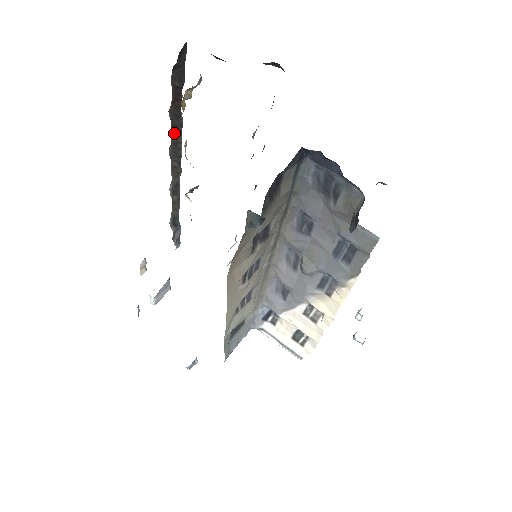
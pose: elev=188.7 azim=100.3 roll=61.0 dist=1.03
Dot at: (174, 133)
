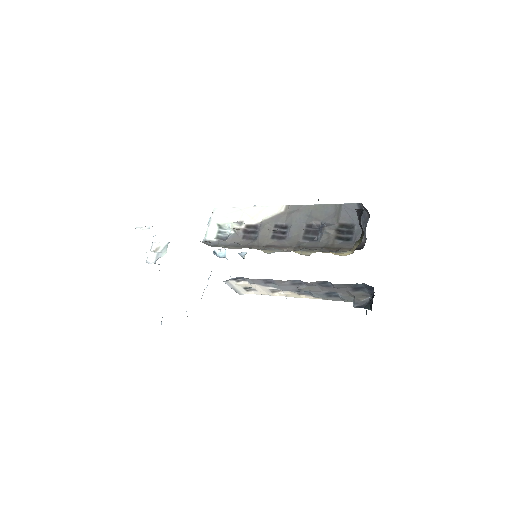
Dot at: occluded
